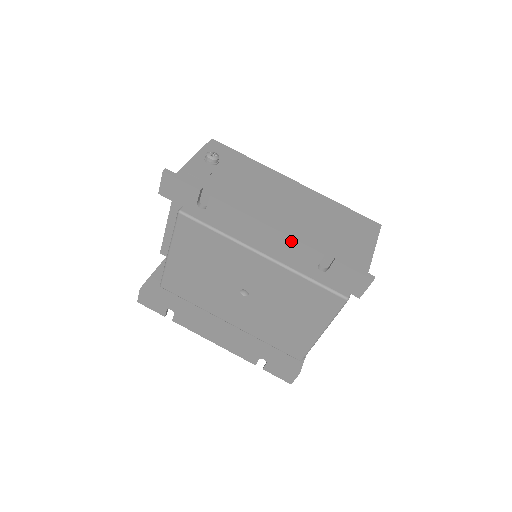
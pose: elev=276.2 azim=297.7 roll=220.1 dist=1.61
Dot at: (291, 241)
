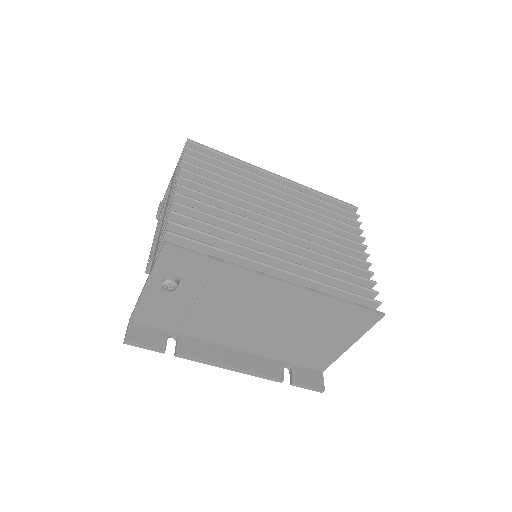
Dot at: occluded
